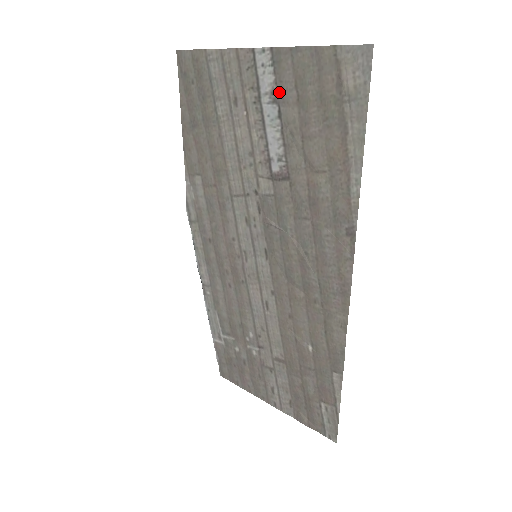
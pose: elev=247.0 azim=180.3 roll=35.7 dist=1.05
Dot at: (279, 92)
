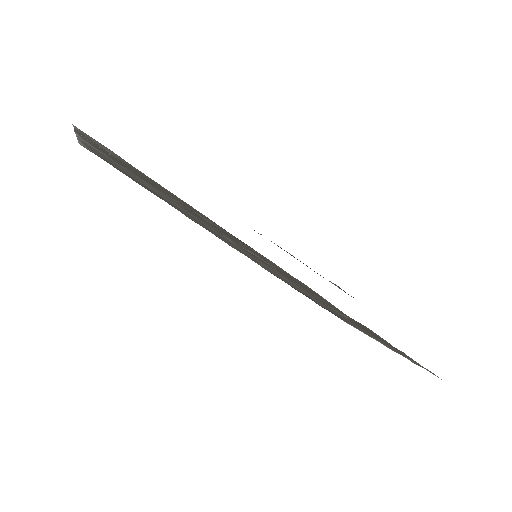
Dot at: (115, 161)
